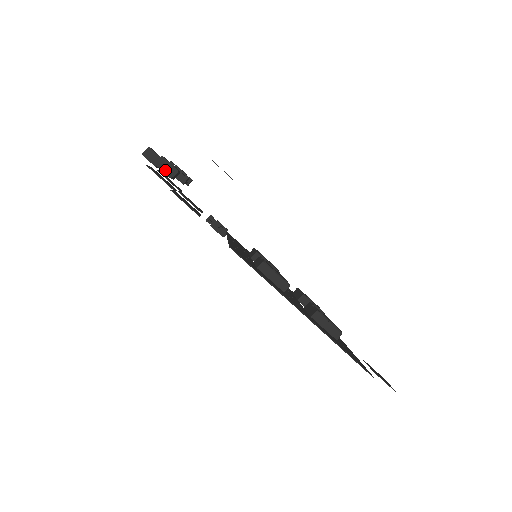
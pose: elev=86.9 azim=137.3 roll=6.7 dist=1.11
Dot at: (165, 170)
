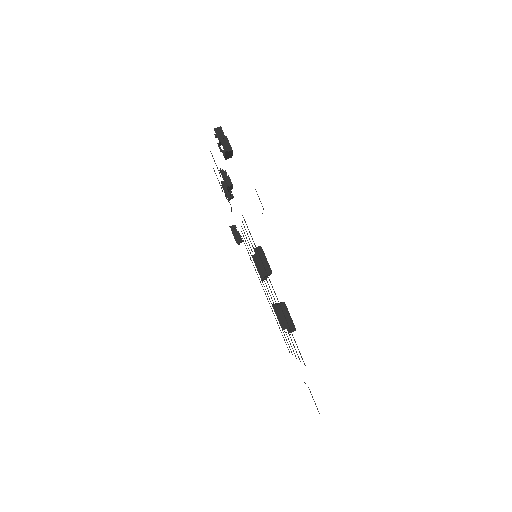
Dot at: (224, 145)
